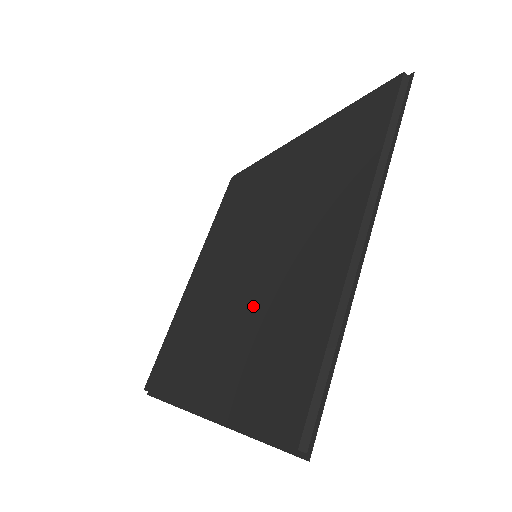
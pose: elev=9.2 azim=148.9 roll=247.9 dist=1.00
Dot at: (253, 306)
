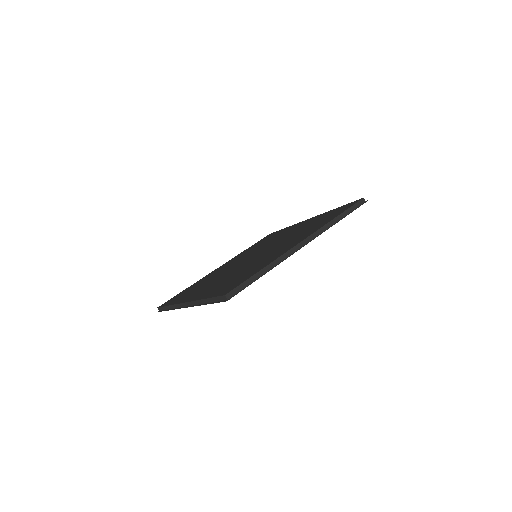
Dot at: (240, 269)
